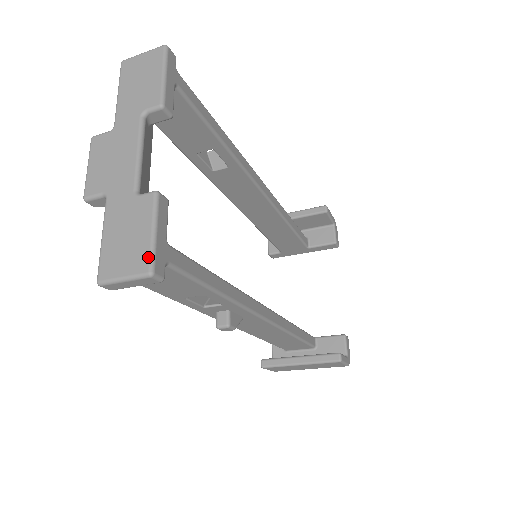
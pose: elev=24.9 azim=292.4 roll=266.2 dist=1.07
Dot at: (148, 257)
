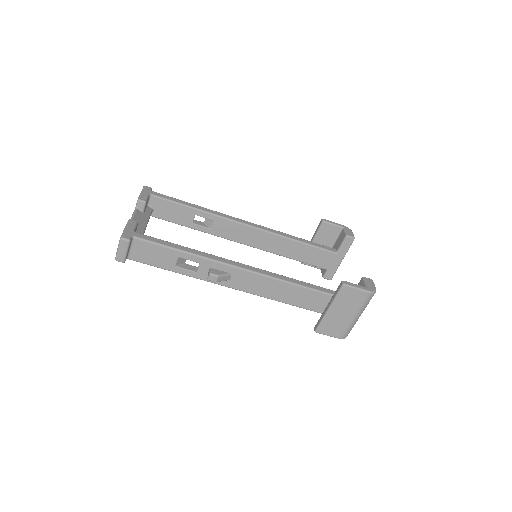
Dot at: (121, 235)
